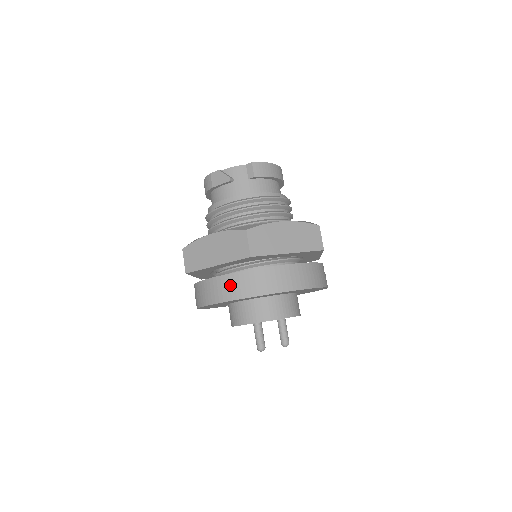
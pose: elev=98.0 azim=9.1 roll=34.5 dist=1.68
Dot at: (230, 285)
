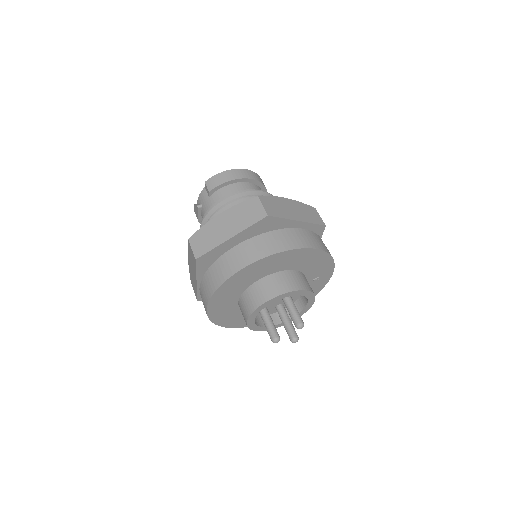
Dot at: (203, 292)
